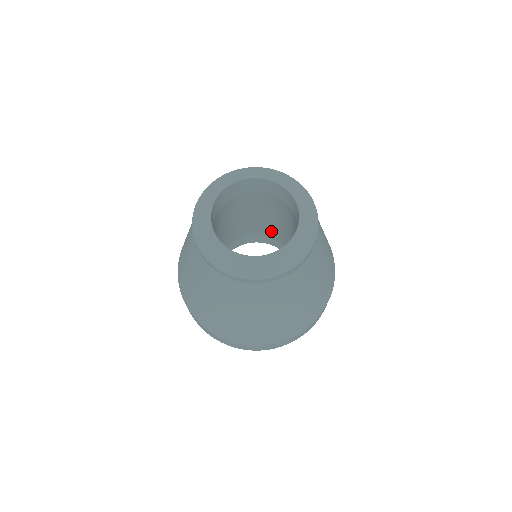
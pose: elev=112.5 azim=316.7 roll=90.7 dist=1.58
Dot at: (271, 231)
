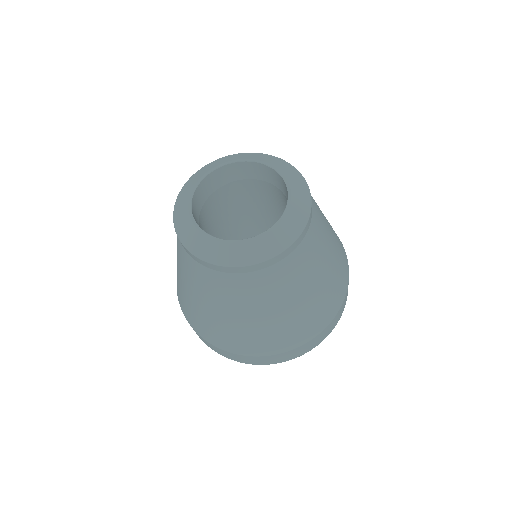
Dot at: (260, 231)
